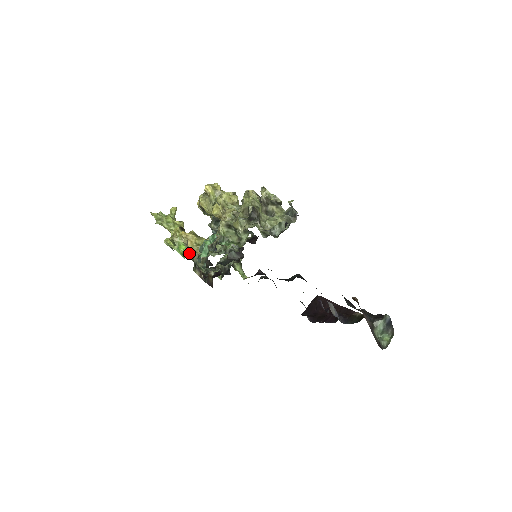
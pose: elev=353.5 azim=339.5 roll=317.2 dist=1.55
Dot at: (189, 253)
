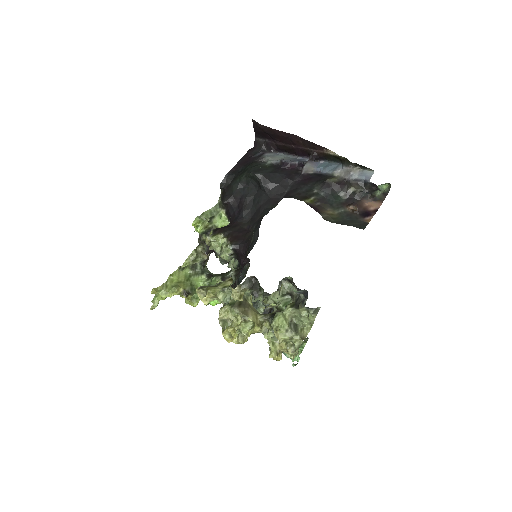
Dot at: occluded
